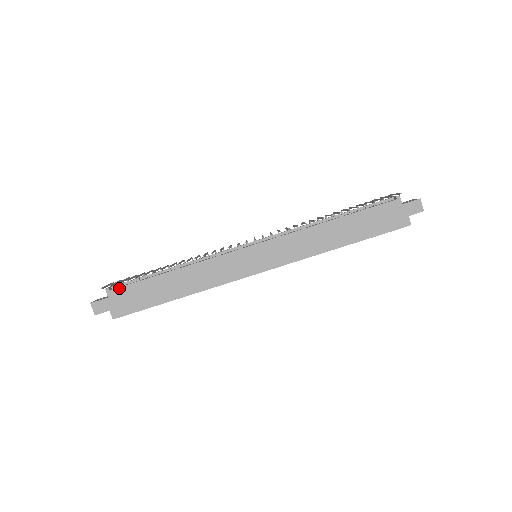
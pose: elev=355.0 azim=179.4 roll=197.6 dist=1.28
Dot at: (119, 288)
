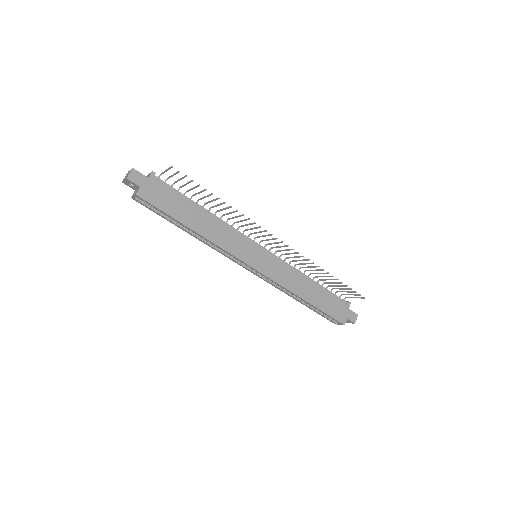
Dot at: (162, 181)
